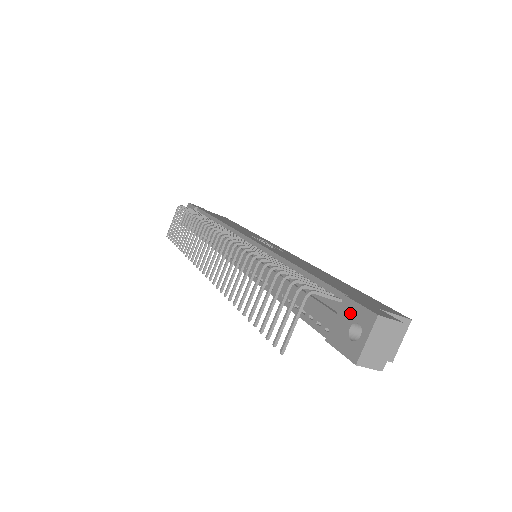
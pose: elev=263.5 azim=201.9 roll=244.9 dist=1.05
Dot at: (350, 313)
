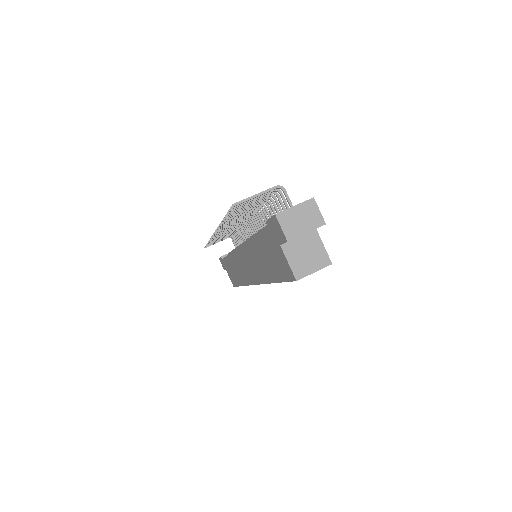
Dot at: occluded
